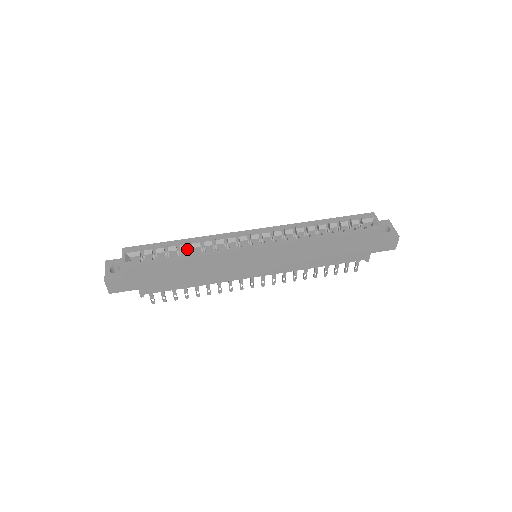
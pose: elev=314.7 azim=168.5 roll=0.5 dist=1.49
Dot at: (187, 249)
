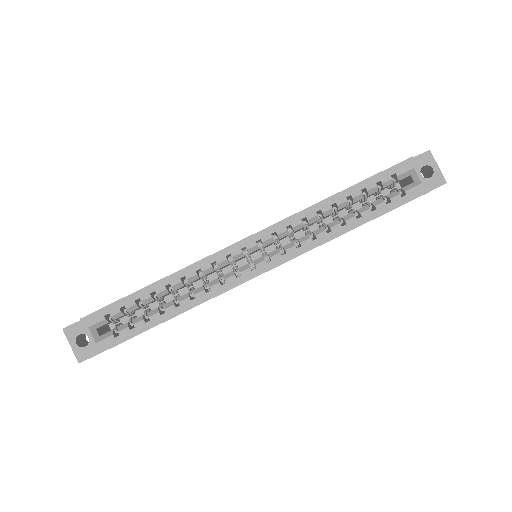
Dot at: occluded
